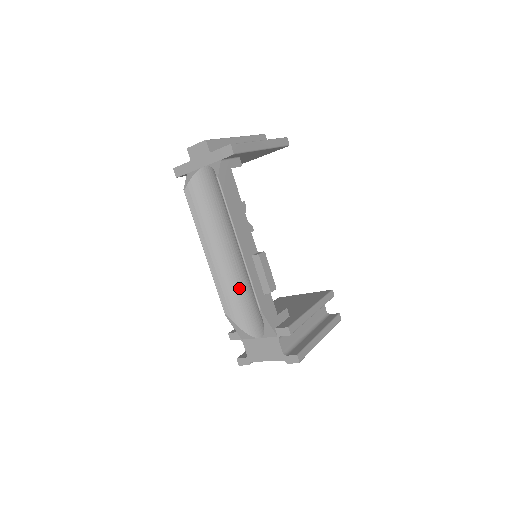
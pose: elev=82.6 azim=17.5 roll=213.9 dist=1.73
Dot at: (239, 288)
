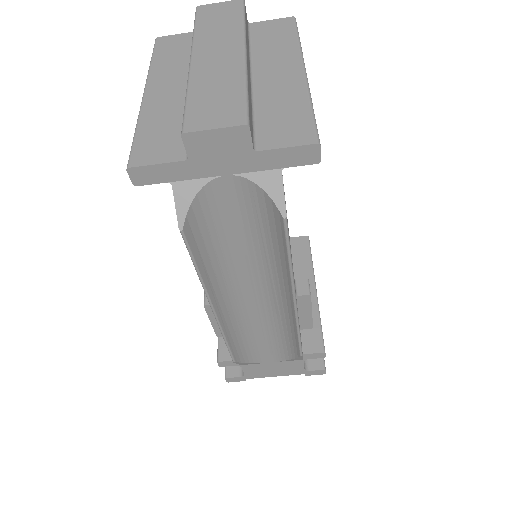
Dot at: (256, 326)
